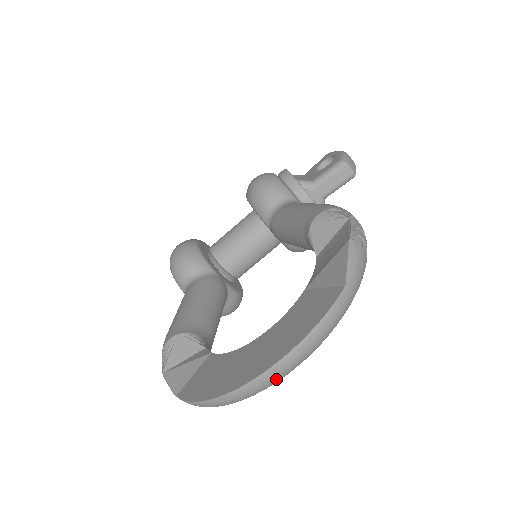
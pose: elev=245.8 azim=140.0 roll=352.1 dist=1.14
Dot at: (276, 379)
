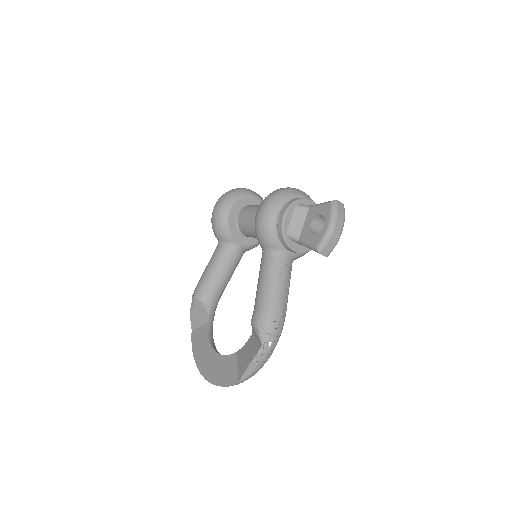
Dot at: occluded
